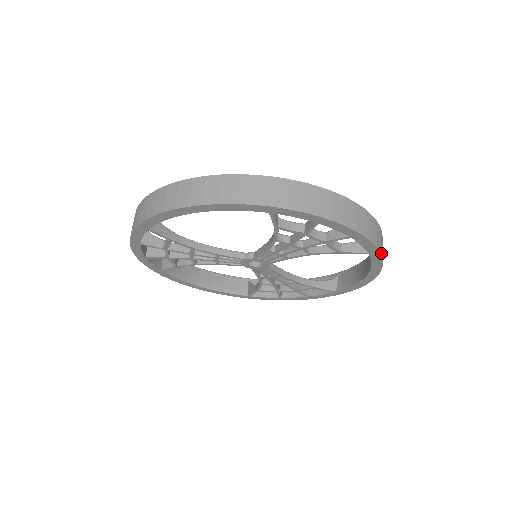
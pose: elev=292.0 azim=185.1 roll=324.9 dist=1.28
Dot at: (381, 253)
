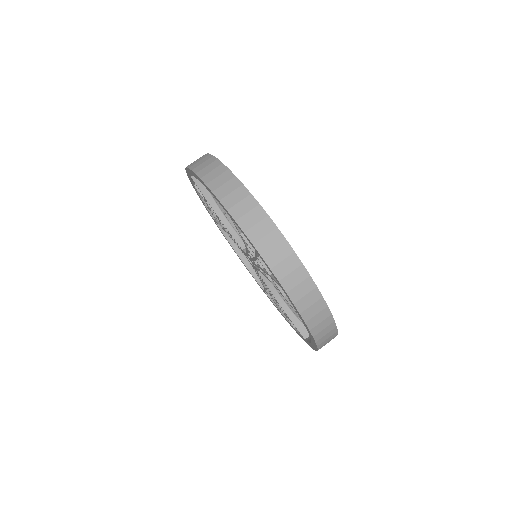
Dot at: (308, 323)
